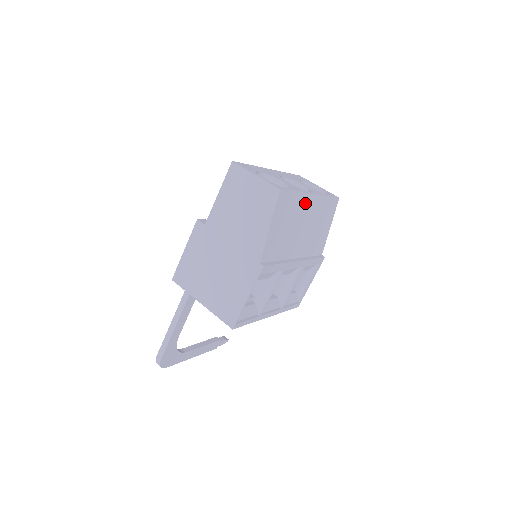
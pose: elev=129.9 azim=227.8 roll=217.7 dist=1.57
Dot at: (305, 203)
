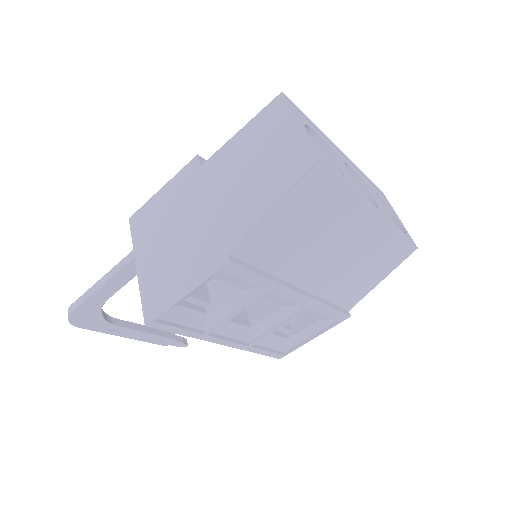
Dot at: (355, 215)
